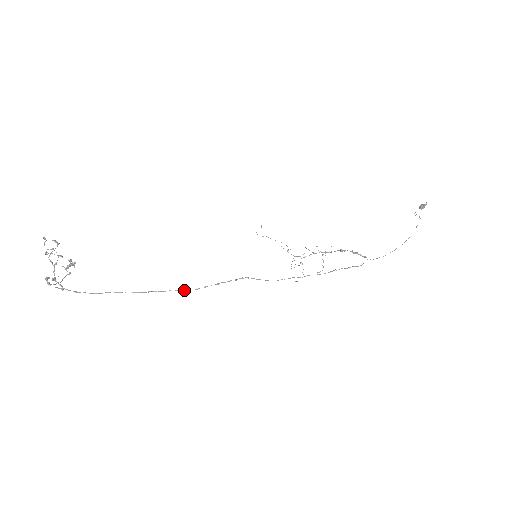
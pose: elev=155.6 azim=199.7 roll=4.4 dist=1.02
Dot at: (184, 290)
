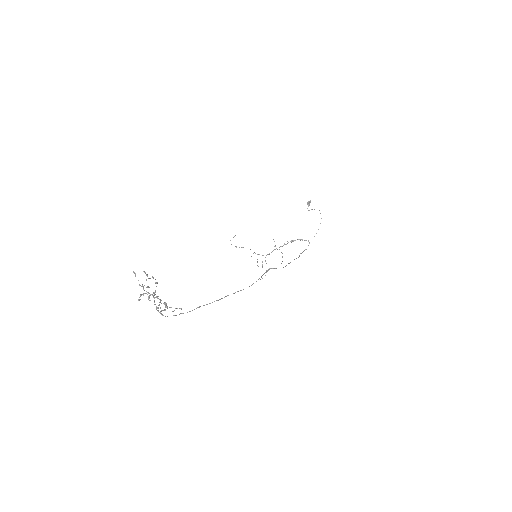
Dot at: occluded
